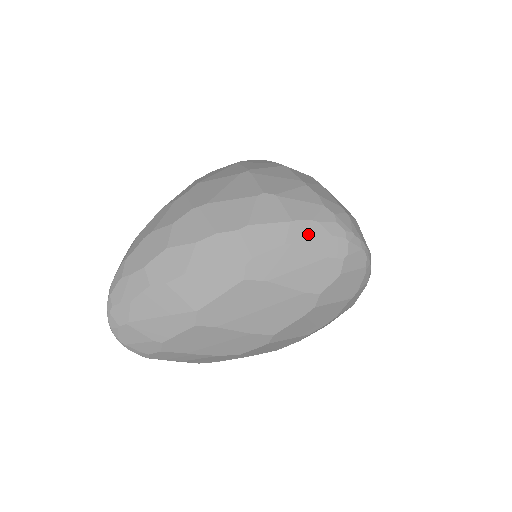
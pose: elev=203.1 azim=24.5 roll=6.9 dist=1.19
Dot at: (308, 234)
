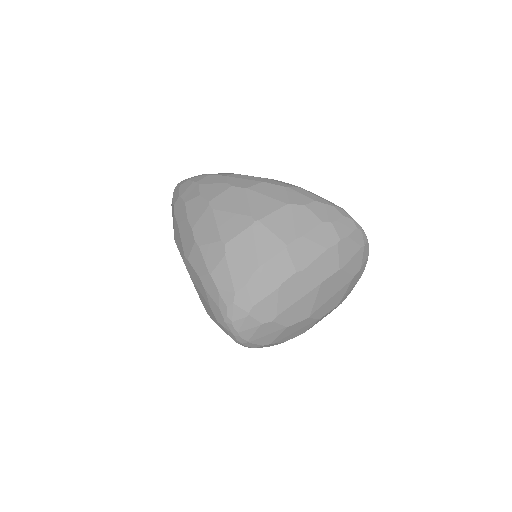
Dot at: (211, 290)
